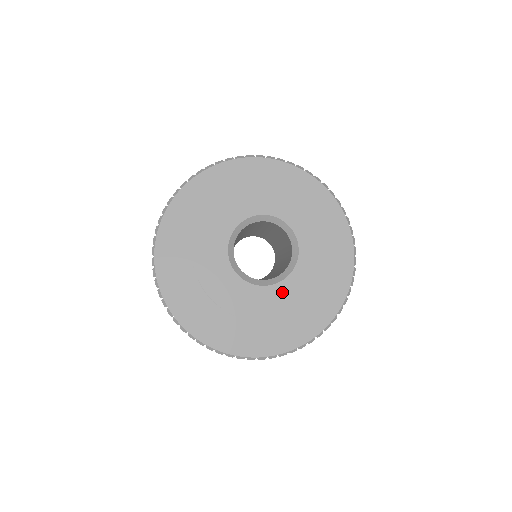
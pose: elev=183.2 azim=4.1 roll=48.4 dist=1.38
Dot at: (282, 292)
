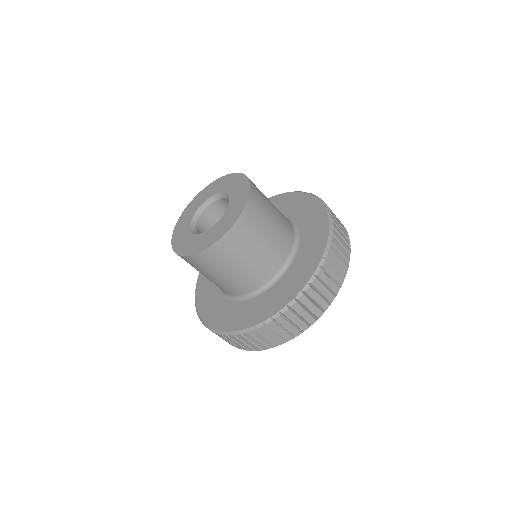
Dot at: (198, 240)
